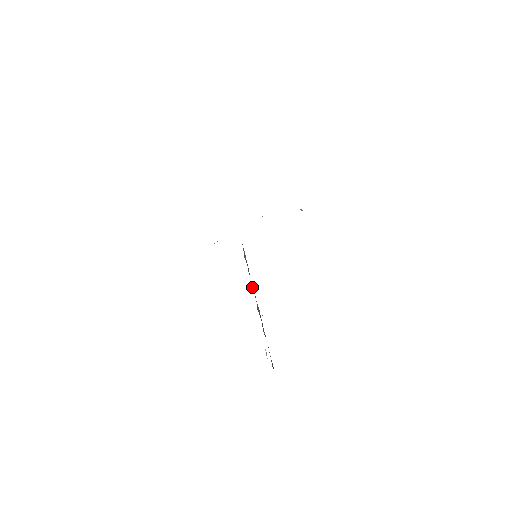
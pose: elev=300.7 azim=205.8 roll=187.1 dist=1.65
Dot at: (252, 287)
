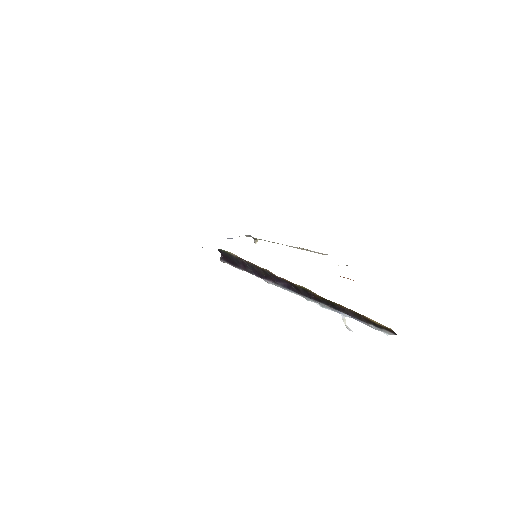
Dot at: occluded
